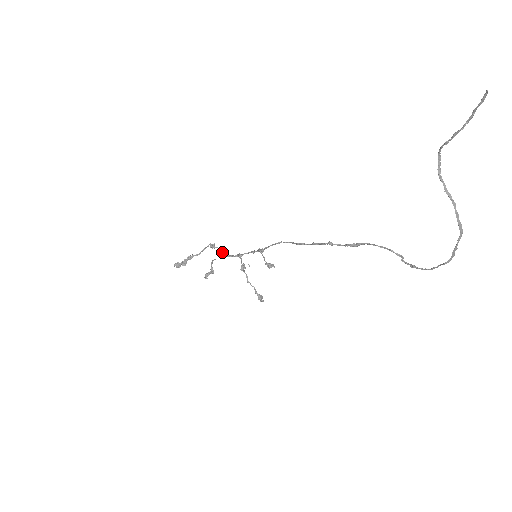
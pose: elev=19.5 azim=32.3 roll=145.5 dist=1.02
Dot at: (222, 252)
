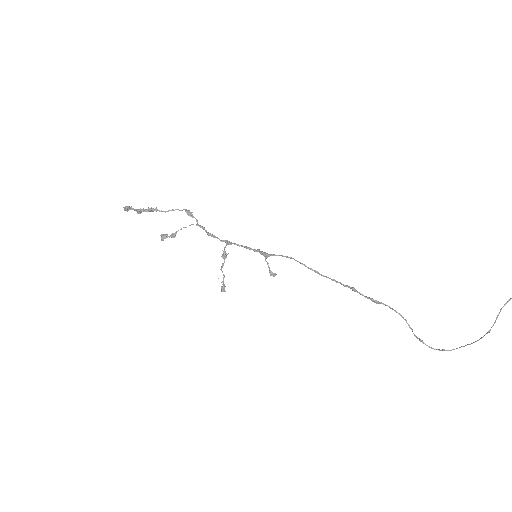
Dot at: (201, 226)
